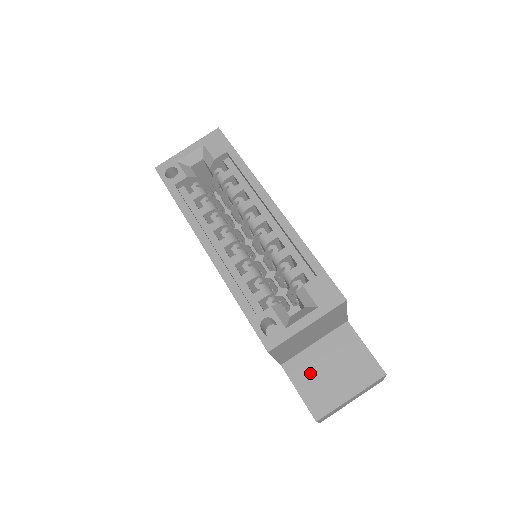
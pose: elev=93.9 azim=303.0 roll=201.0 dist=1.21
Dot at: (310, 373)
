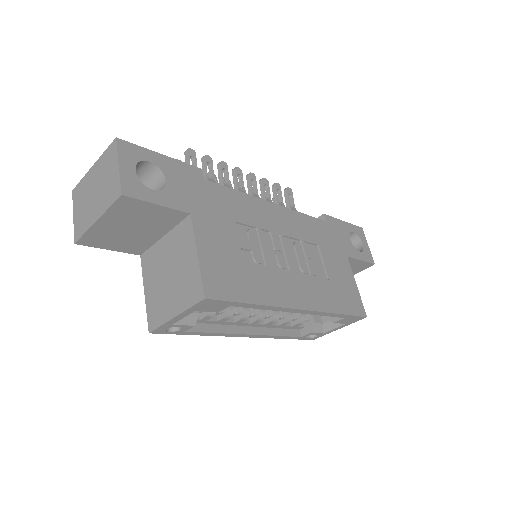
Dot at: occluded
